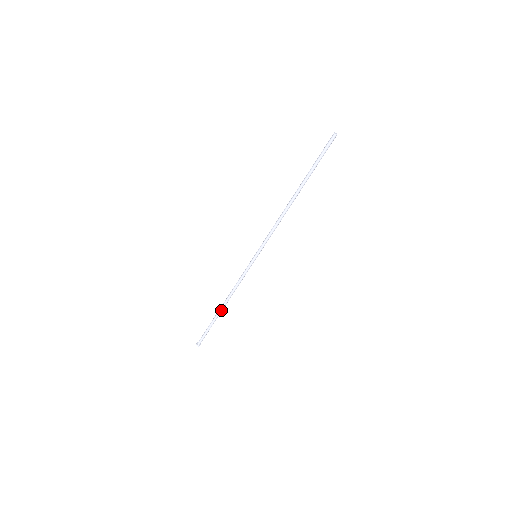
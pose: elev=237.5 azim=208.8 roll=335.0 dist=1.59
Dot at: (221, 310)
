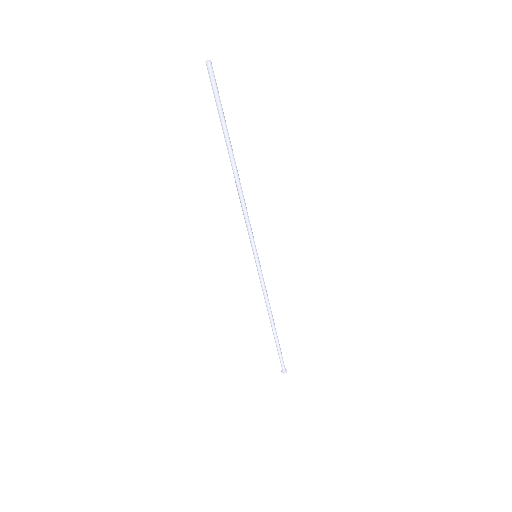
Dot at: (275, 328)
